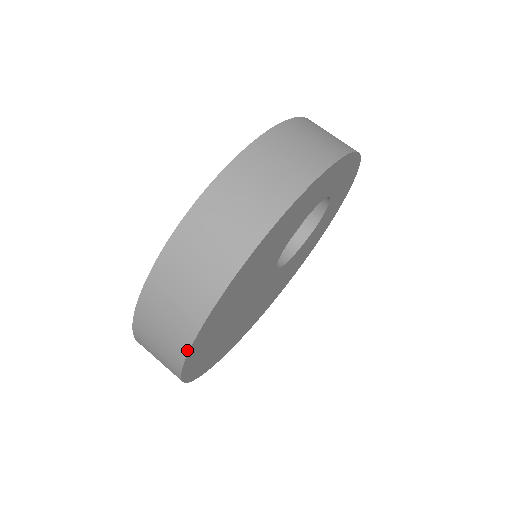
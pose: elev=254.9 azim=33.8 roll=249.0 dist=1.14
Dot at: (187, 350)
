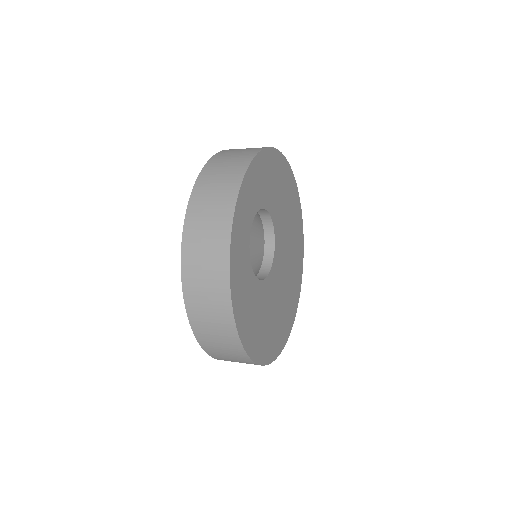
Dot at: (276, 357)
